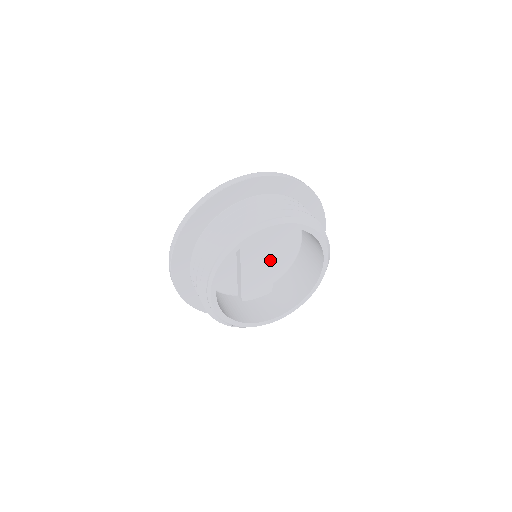
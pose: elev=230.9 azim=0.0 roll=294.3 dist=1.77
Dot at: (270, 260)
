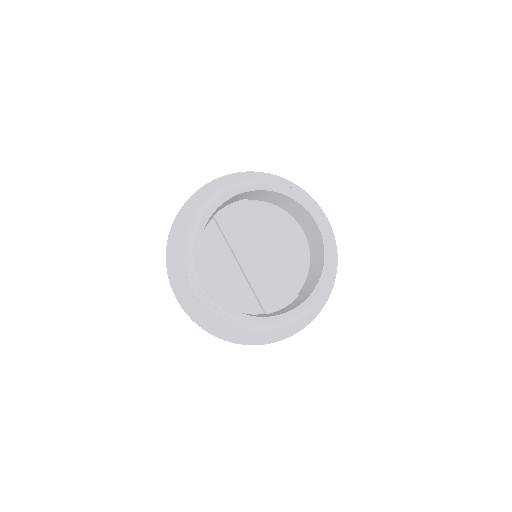
Dot at: (274, 256)
